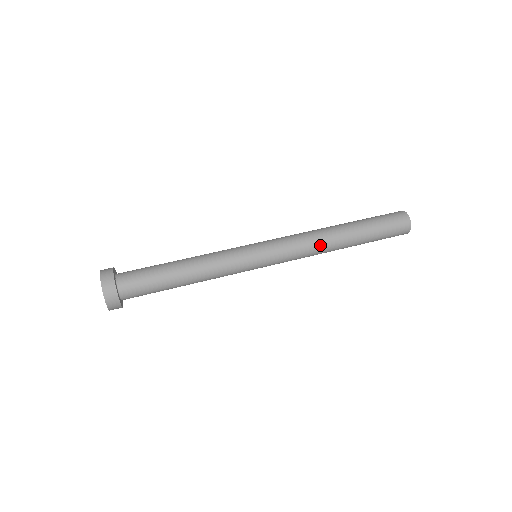
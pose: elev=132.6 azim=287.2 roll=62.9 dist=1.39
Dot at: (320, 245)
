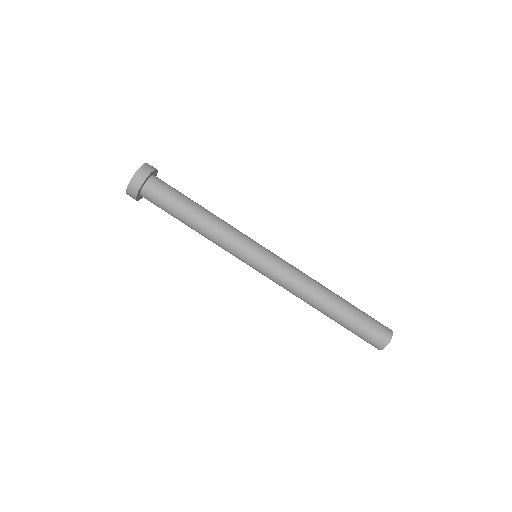
Dot at: (306, 294)
